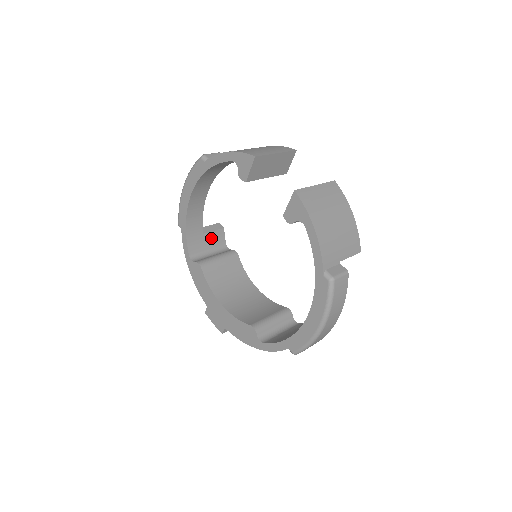
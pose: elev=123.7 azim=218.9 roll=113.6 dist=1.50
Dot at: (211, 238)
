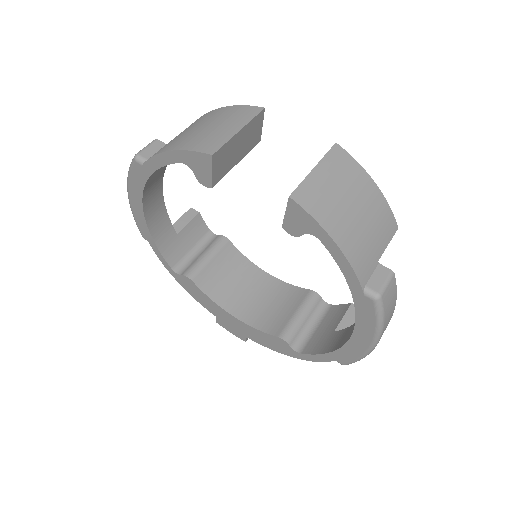
Dot at: (189, 233)
